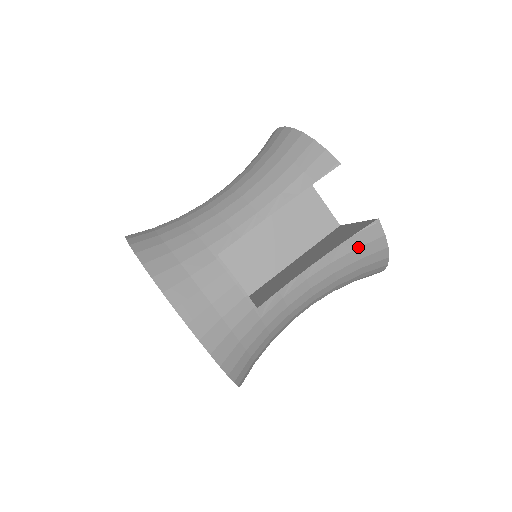
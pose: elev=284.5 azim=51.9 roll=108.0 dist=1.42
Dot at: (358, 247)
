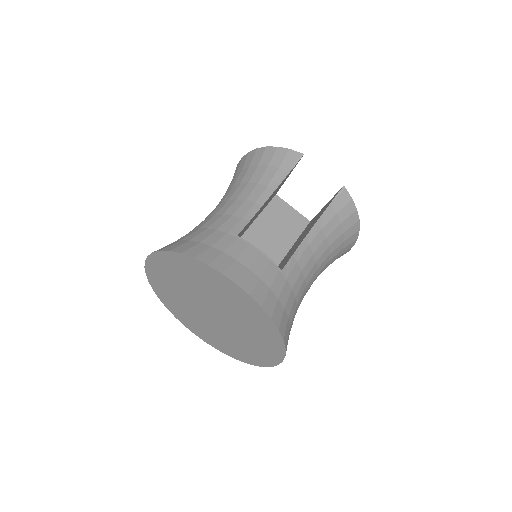
Dot at: (337, 212)
